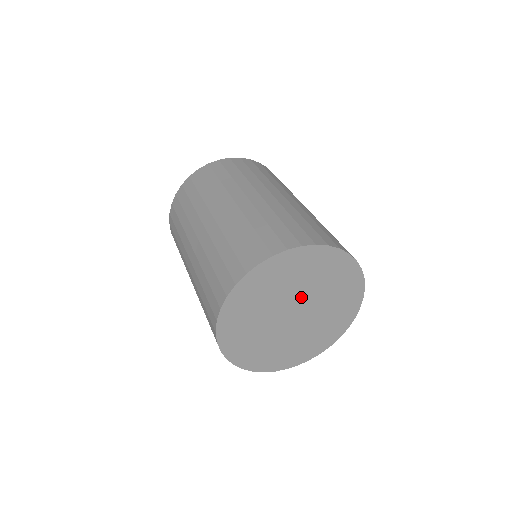
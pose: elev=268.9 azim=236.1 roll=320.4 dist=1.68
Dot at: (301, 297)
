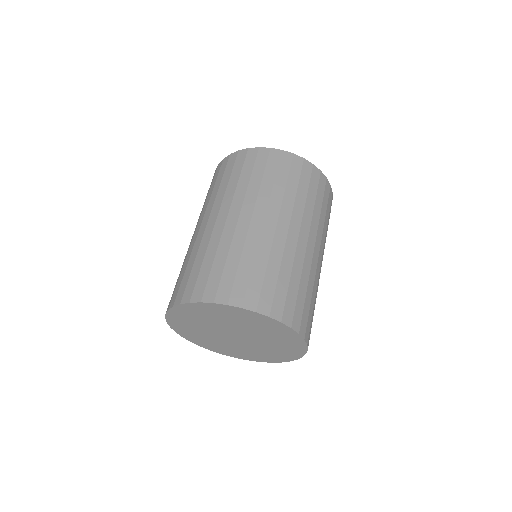
Dot at: (250, 335)
